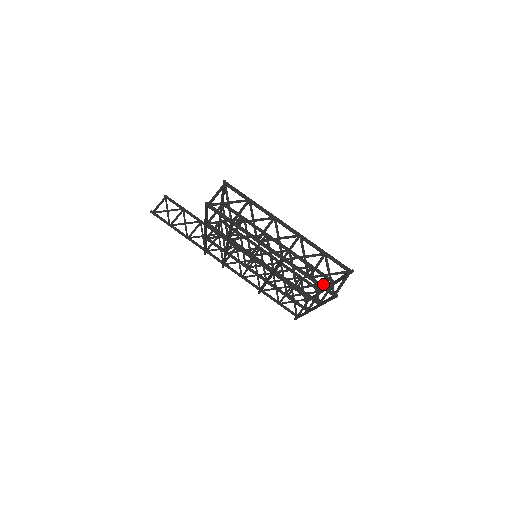
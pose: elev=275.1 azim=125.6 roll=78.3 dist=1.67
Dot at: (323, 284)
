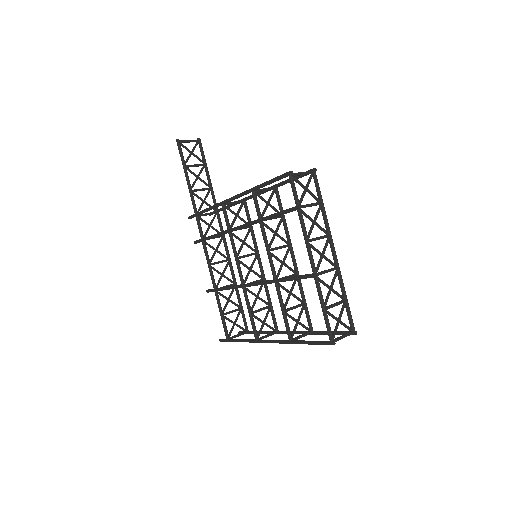
Dot at: (304, 326)
